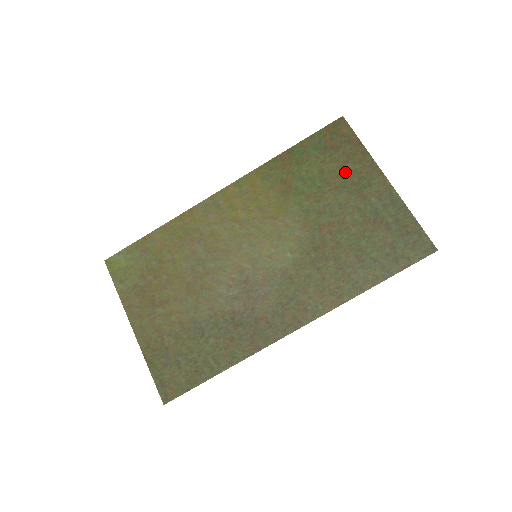
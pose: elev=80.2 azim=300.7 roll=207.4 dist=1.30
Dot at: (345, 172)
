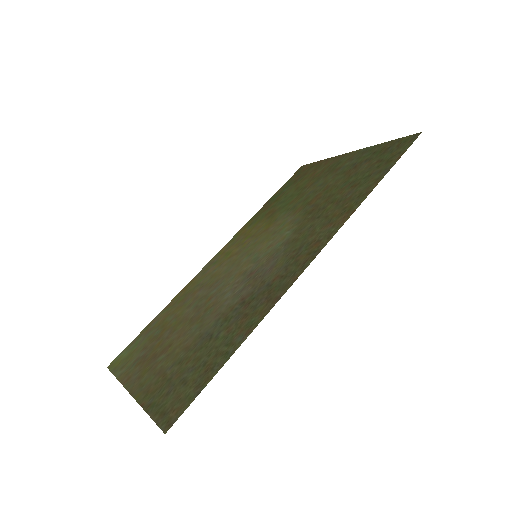
Dot at: (316, 175)
